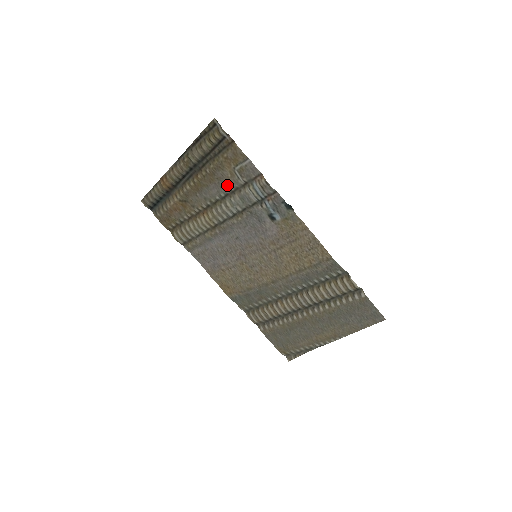
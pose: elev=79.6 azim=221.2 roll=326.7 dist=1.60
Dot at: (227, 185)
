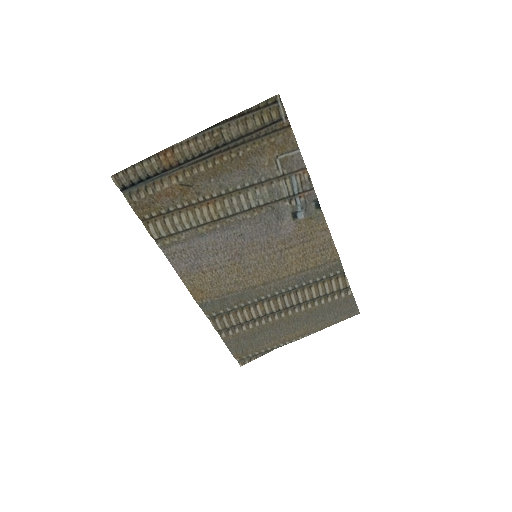
Dot at: (258, 174)
